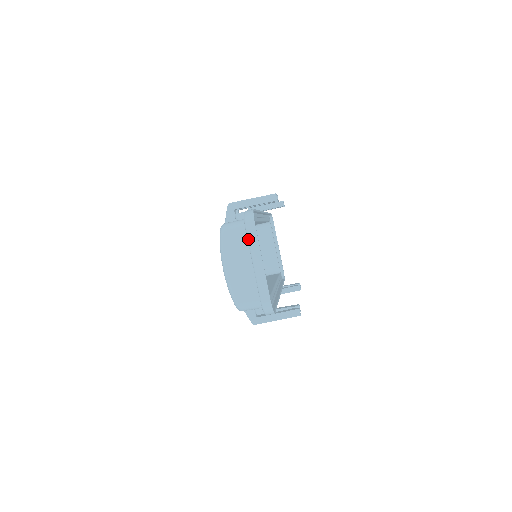
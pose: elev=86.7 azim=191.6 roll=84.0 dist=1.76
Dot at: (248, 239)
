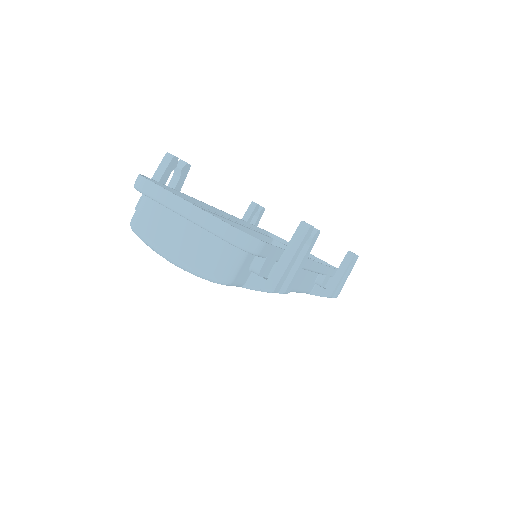
Dot at: (152, 198)
